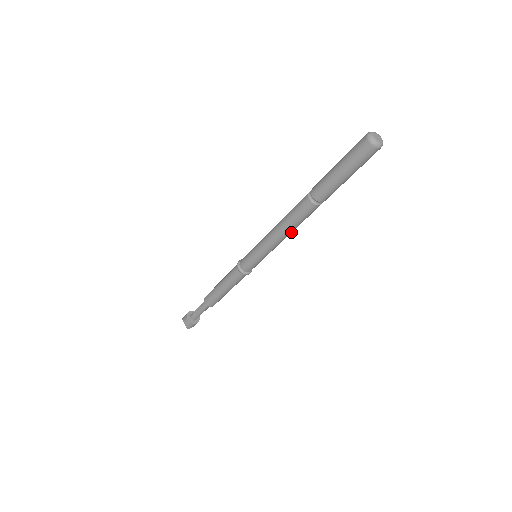
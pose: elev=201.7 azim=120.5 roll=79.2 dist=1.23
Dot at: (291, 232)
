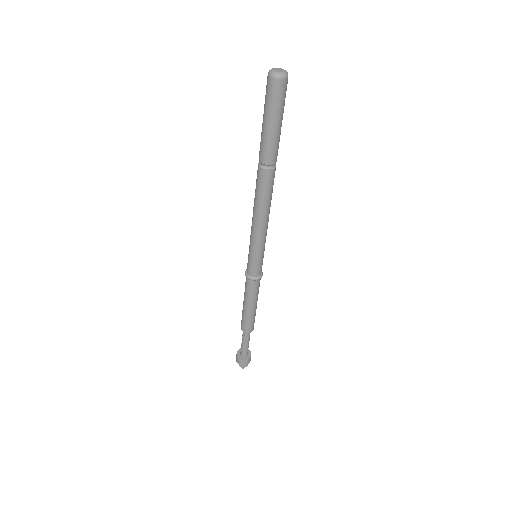
Dot at: (267, 213)
